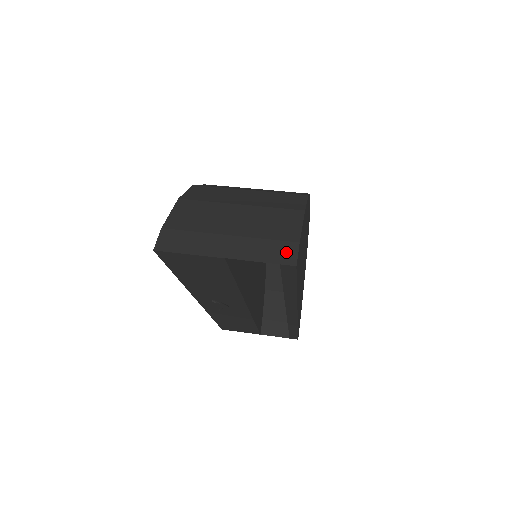
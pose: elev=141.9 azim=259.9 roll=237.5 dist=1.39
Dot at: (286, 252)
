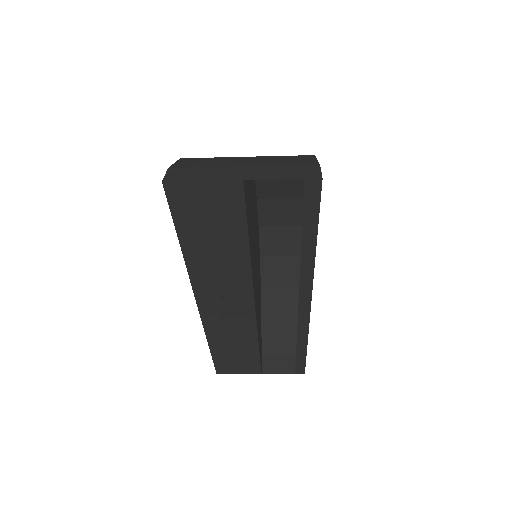
Dot at: (308, 171)
